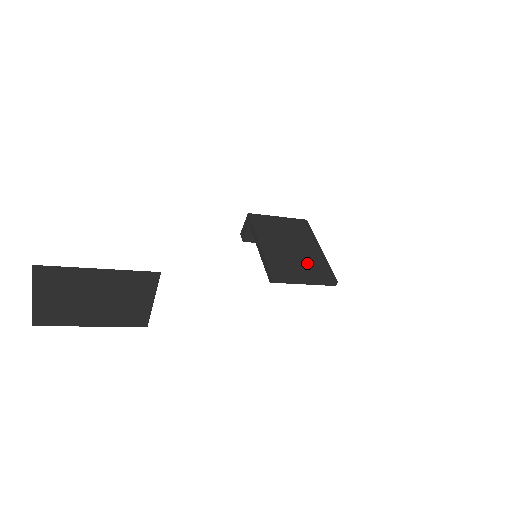
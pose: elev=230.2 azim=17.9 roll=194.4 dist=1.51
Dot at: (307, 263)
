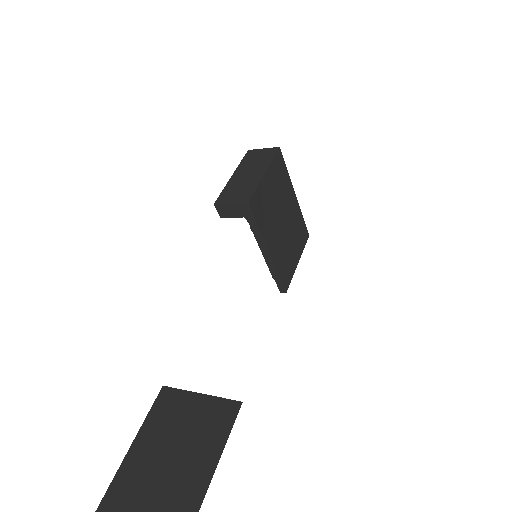
Dot at: (294, 235)
